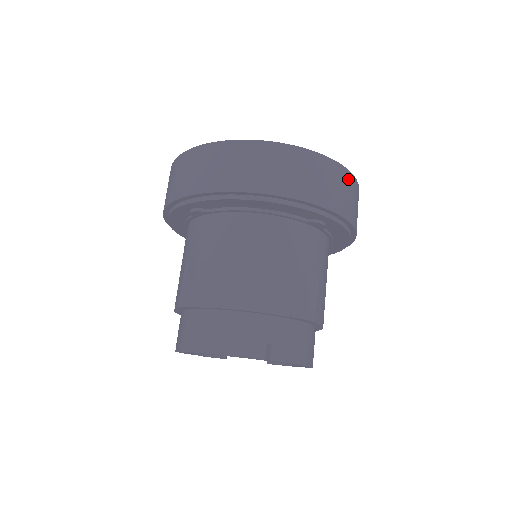
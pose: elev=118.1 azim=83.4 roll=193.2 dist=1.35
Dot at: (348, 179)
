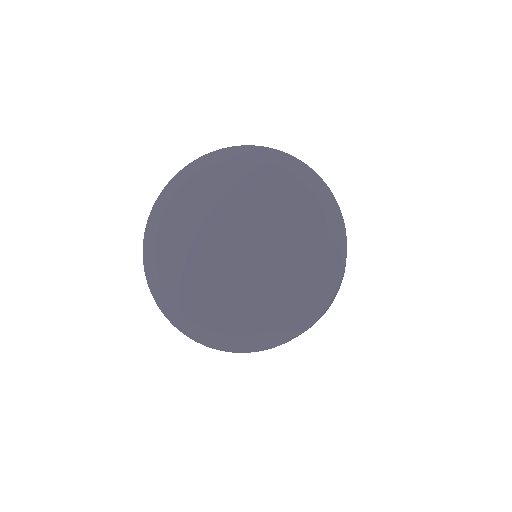
Dot at: occluded
